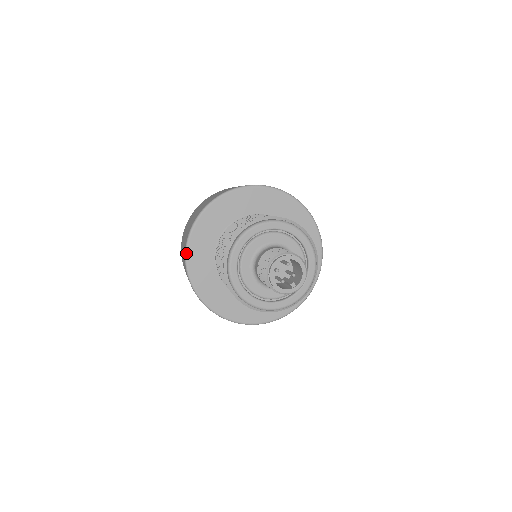
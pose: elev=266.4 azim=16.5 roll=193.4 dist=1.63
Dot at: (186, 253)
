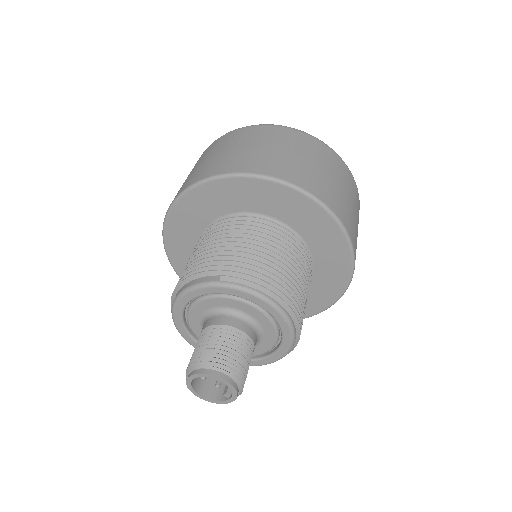
Dot at: (174, 270)
